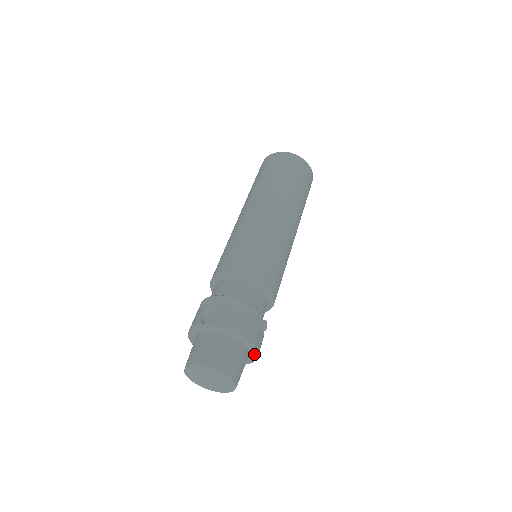
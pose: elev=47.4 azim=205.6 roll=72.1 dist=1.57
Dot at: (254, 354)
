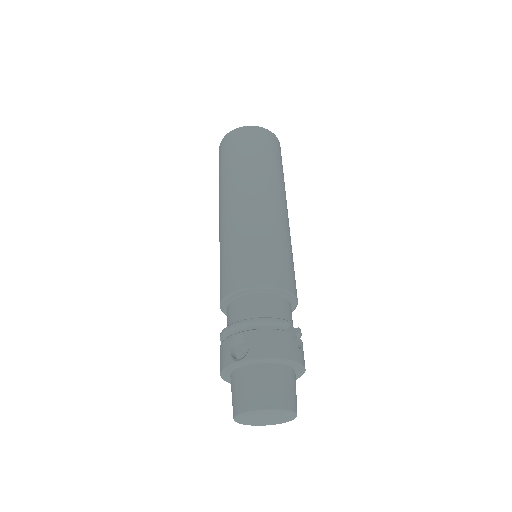
Dot at: (301, 370)
